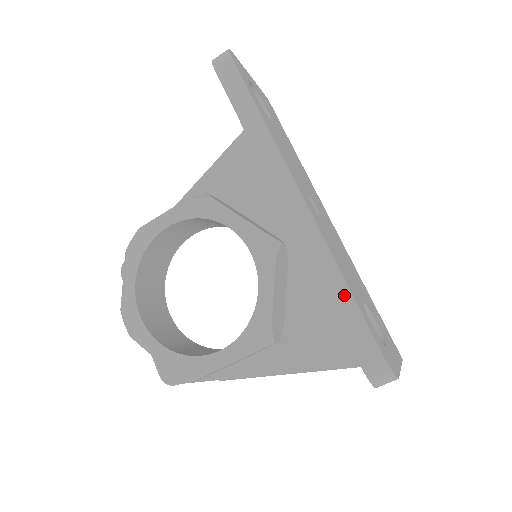
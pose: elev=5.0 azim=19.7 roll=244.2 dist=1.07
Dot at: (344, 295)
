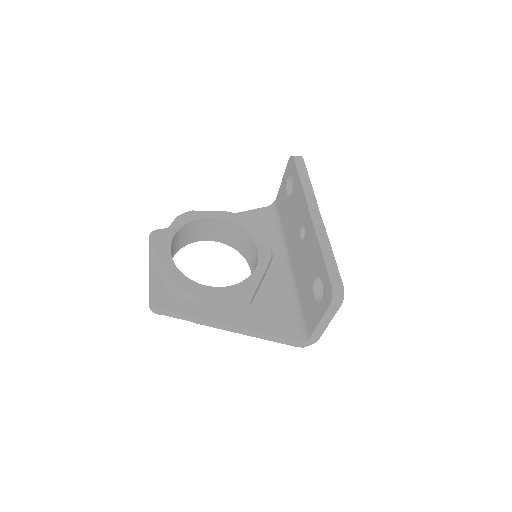
Dot at: (331, 256)
